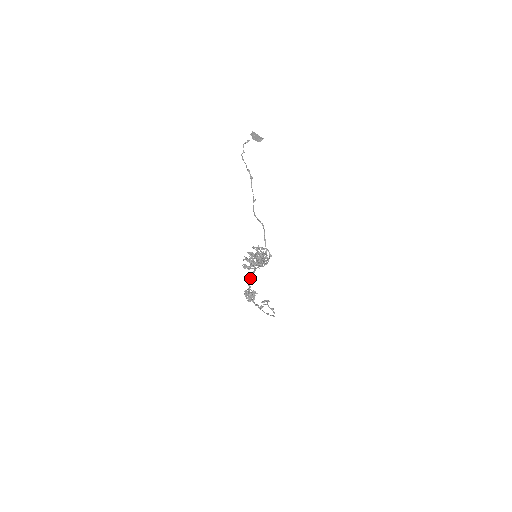
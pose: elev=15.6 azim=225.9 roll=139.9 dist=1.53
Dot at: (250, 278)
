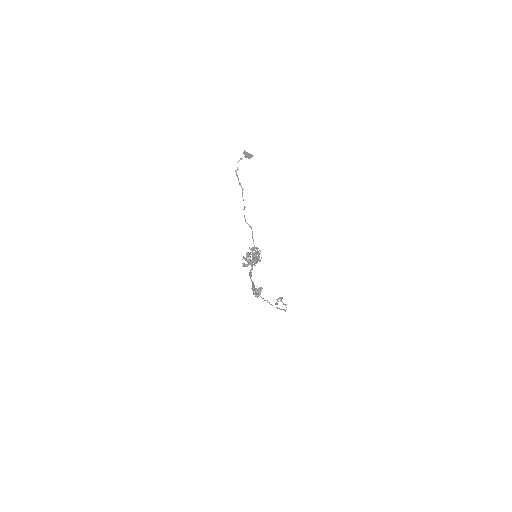
Dot at: (251, 275)
